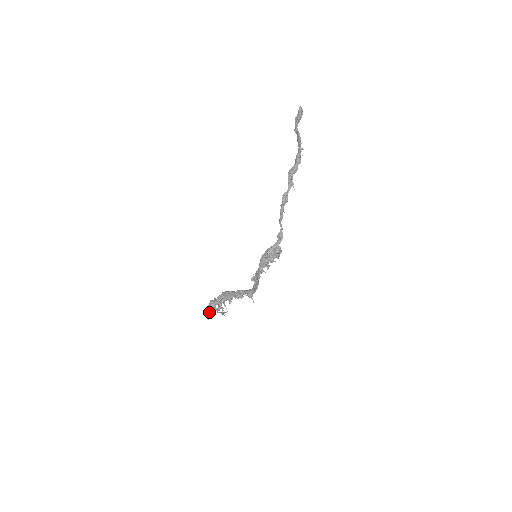
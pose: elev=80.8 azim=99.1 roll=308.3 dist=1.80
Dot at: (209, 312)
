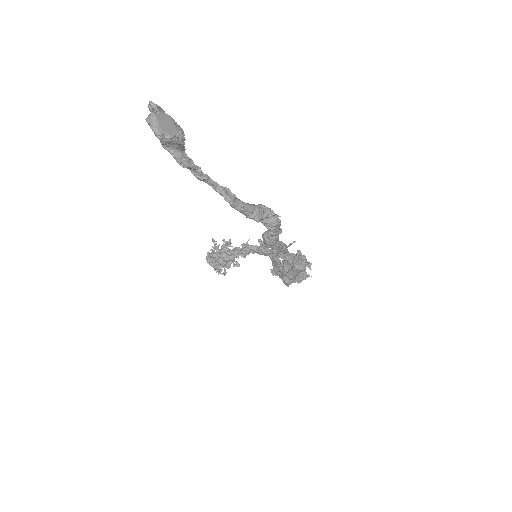
Dot at: occluded
